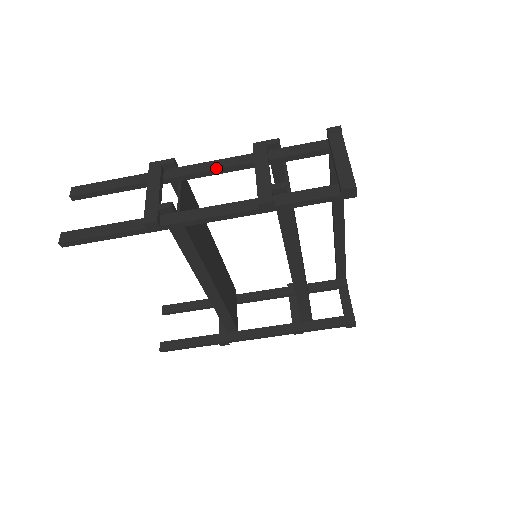
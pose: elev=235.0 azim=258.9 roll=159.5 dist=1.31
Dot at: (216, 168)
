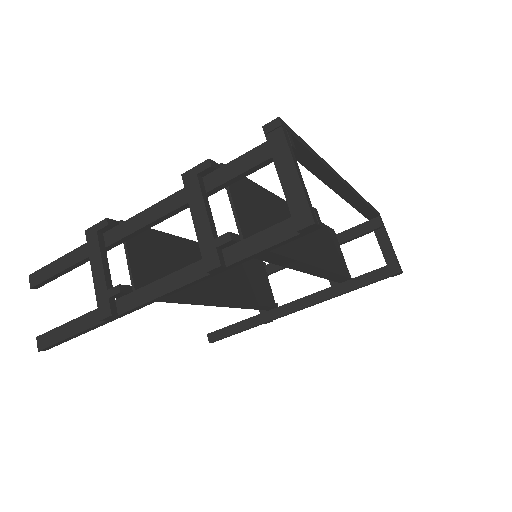
Dot at: (153, 219)
